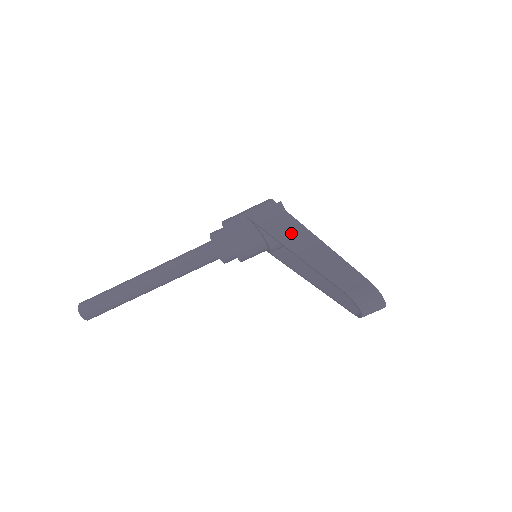
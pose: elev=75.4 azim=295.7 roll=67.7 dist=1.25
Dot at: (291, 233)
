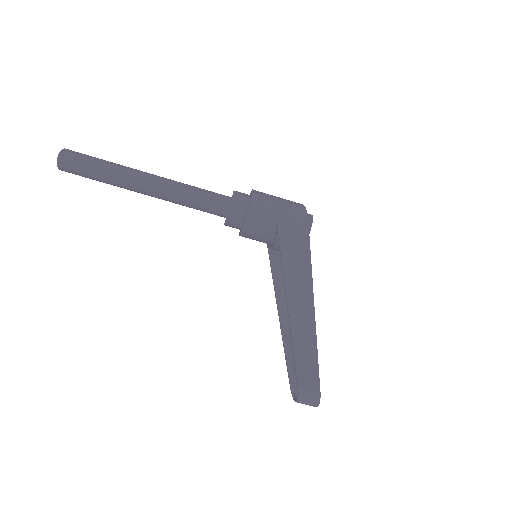
Dot at: (298, 279)
